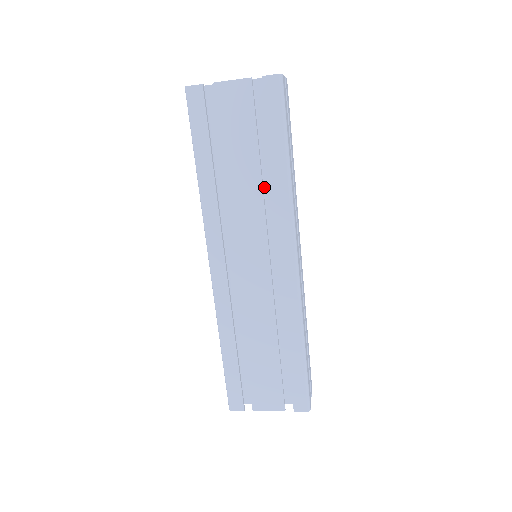
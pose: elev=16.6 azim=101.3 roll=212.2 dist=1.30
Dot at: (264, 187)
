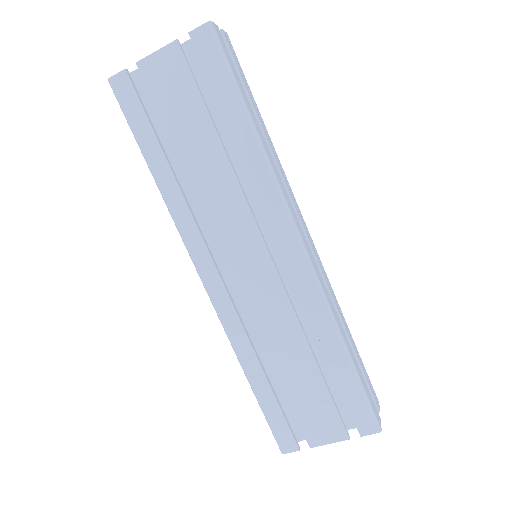
Dot at: (237, 168)
